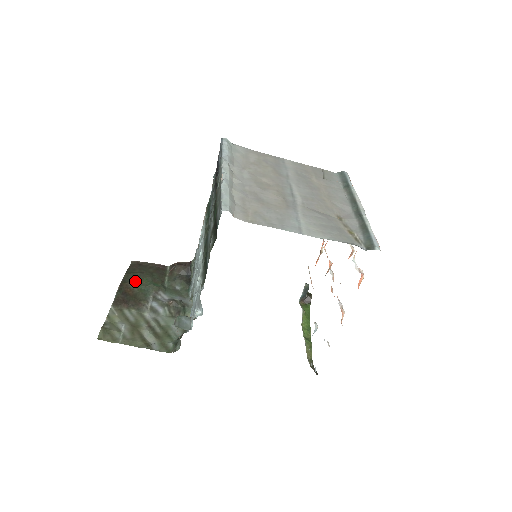
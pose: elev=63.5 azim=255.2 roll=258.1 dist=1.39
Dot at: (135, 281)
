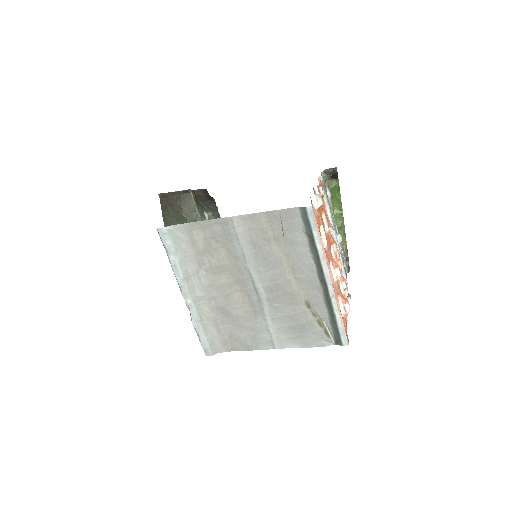
Dot at: (174, 224)
